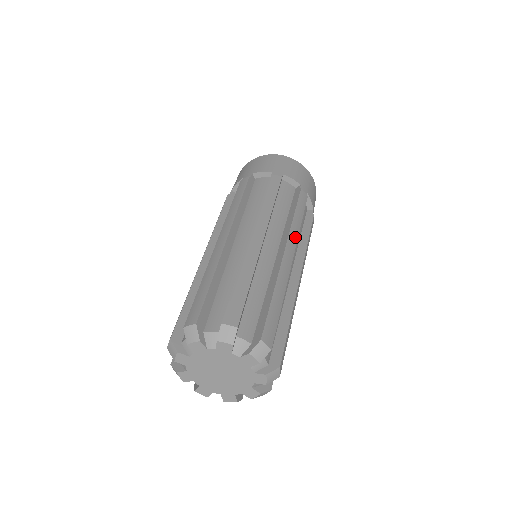
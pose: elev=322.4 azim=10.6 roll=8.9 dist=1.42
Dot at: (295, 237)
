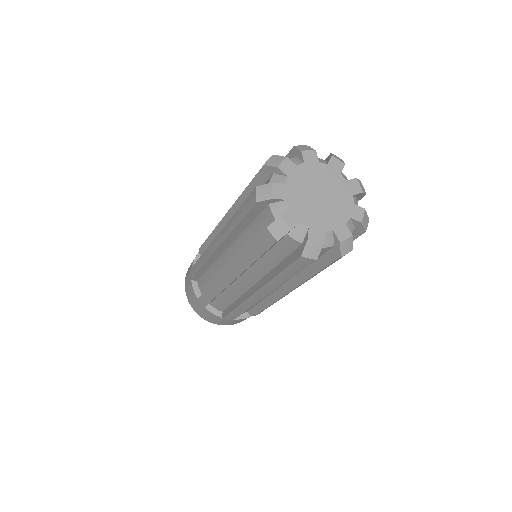
Dot at: occluded
